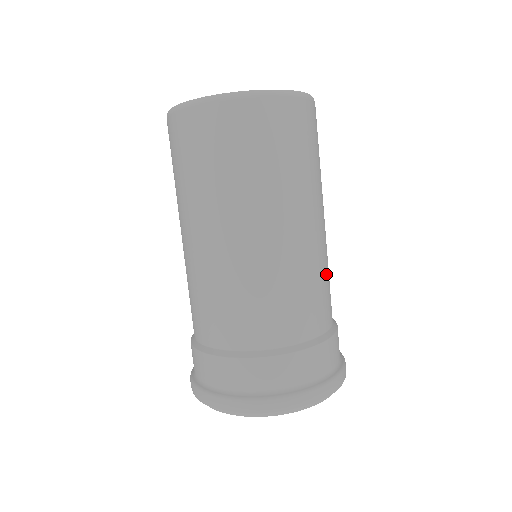
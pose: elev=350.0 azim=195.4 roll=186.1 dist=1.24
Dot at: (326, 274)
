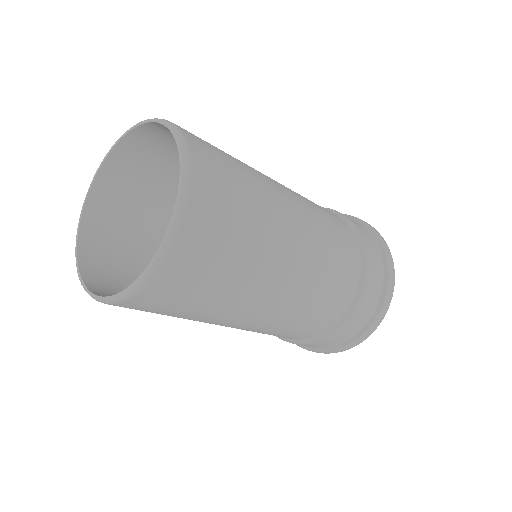
Dot at: (330, 242)
